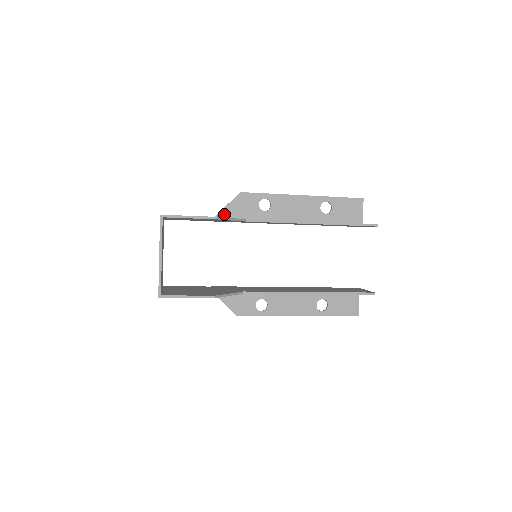
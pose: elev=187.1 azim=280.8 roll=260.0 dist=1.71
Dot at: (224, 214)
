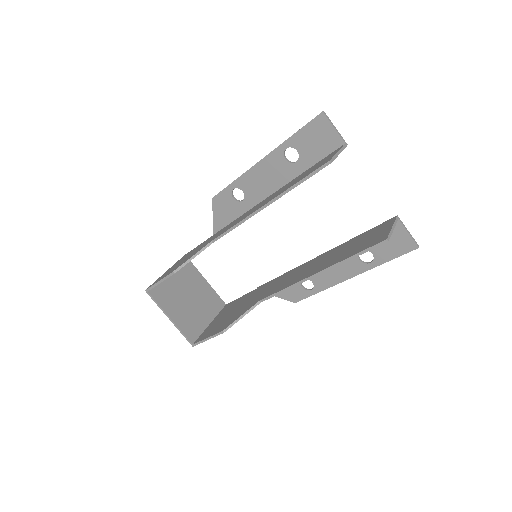
Dot at: (217, 225)
